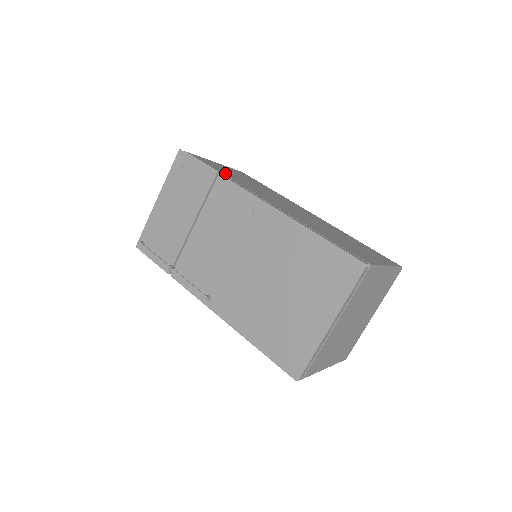
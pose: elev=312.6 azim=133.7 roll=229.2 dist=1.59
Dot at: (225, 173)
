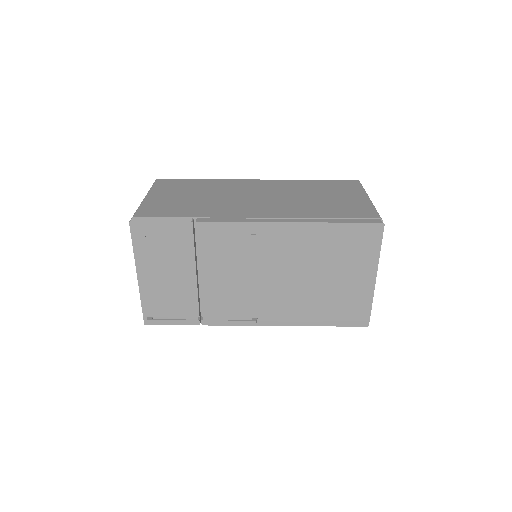
Dot at: (186, 211)
